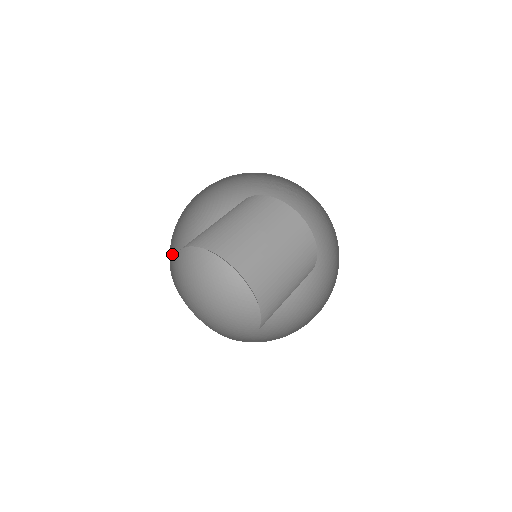
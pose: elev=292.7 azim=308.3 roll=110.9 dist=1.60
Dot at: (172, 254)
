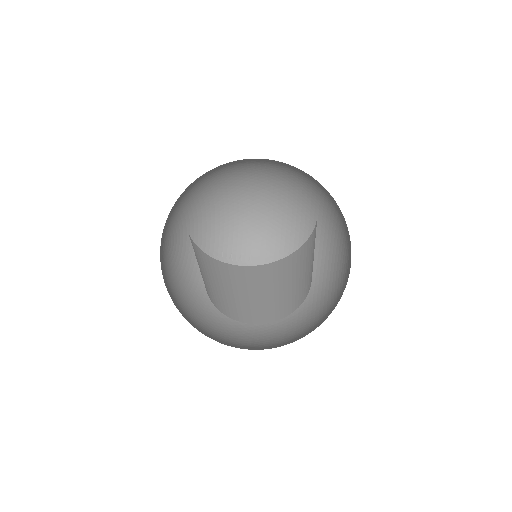
Dot at: occluded
